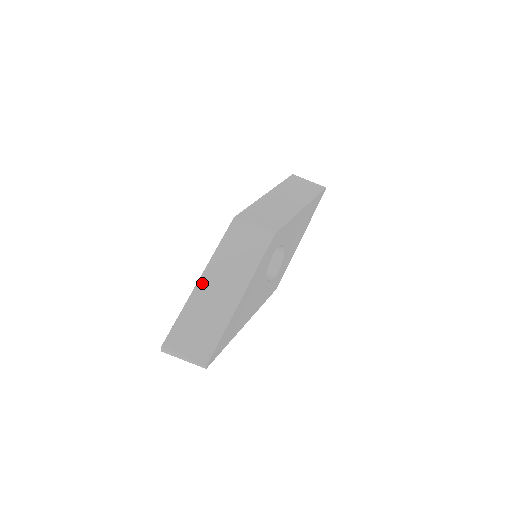
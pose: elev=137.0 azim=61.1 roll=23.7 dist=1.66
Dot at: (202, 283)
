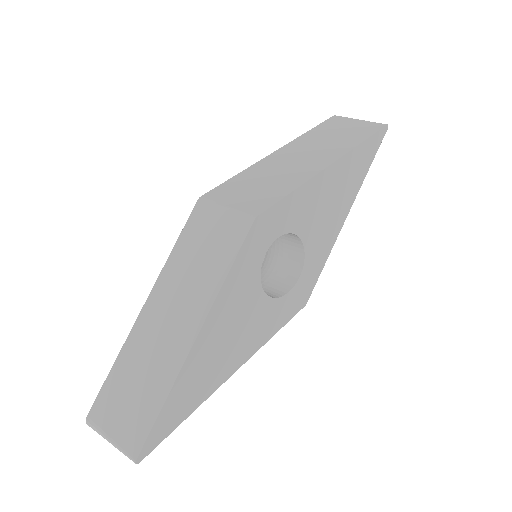
Dot at: (146, 312)
